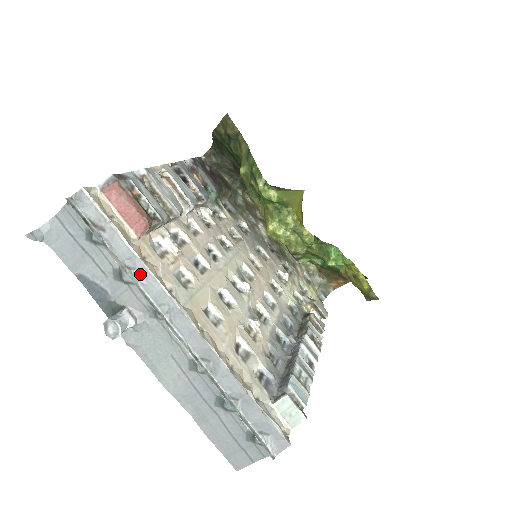
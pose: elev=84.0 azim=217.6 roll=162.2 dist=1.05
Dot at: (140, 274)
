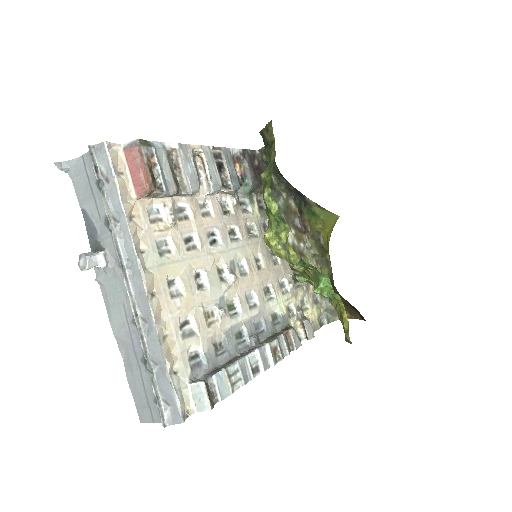
Dot at: (121, 228)
